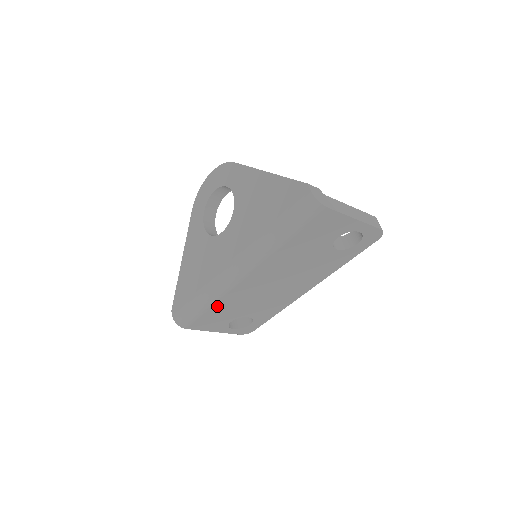
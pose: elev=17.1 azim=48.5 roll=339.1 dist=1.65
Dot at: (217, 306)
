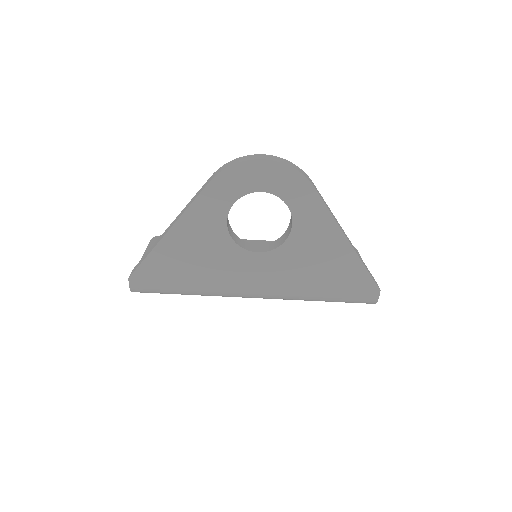
Dot at: occluded
